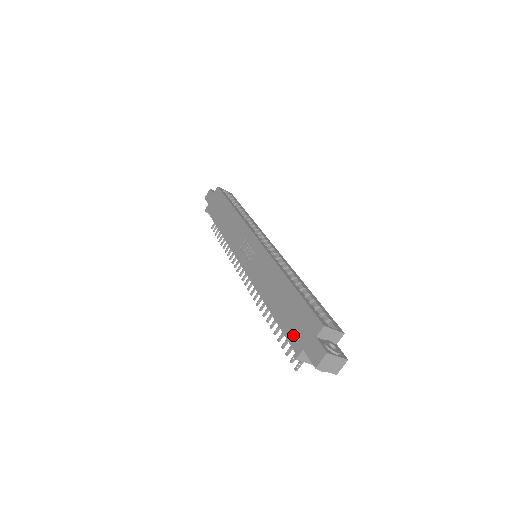
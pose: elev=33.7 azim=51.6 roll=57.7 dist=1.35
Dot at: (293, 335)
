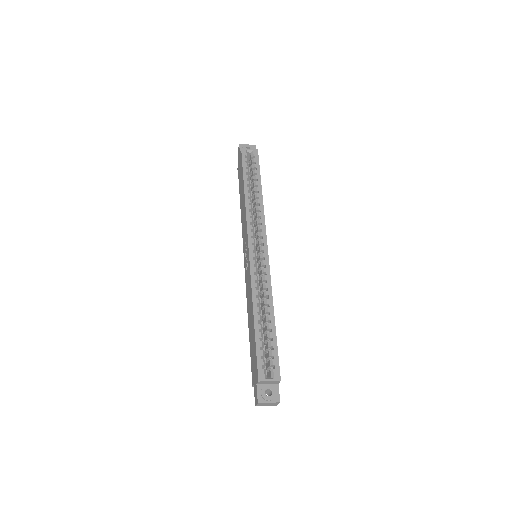
Dot at: (252, 367)
